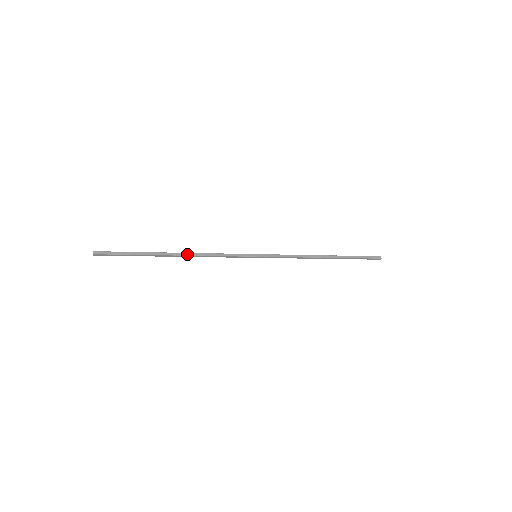
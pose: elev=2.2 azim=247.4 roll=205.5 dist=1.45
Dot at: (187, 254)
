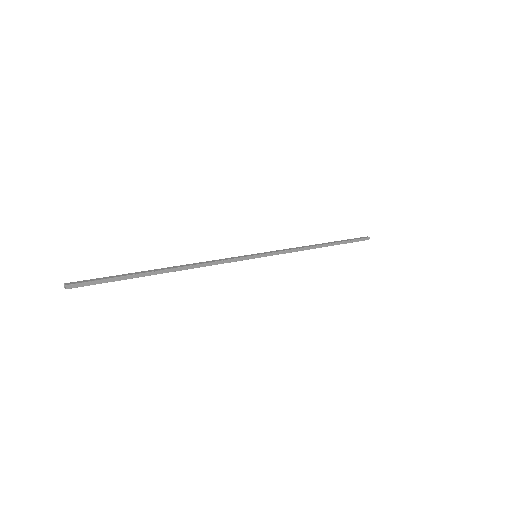
Dot at: (183, 268)
